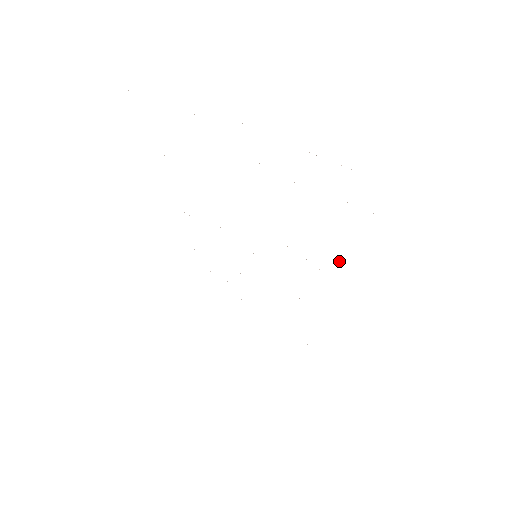
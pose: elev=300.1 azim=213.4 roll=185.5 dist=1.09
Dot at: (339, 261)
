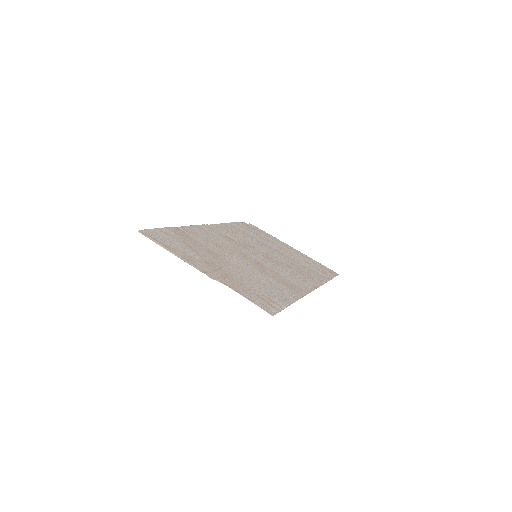
Dot at: (288, 291)
